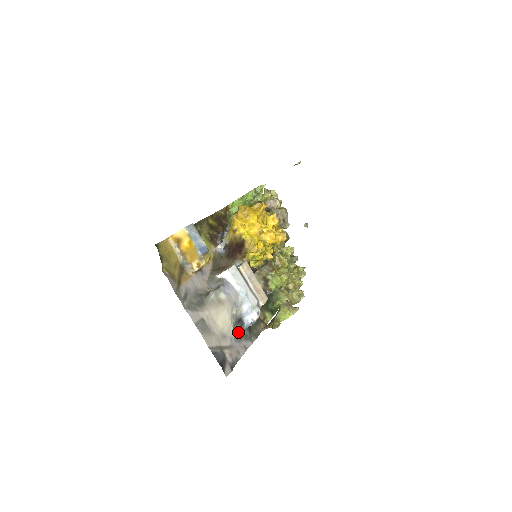
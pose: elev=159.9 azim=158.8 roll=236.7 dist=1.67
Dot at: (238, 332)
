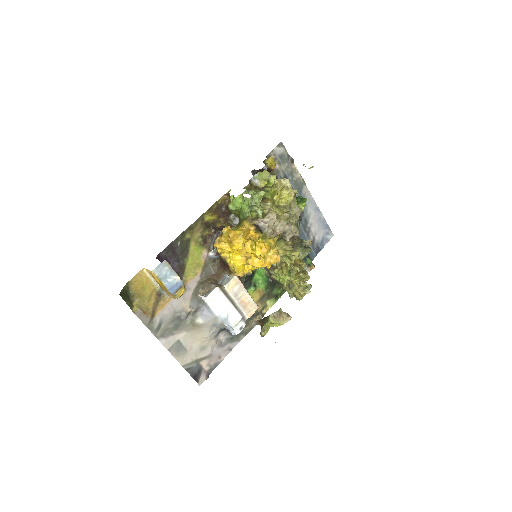
Dot at: (223, 336)
